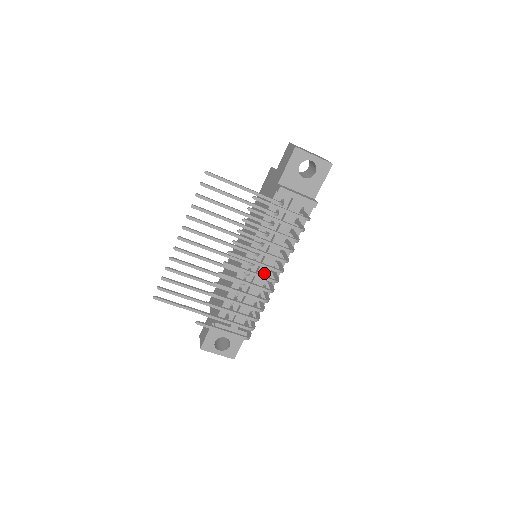
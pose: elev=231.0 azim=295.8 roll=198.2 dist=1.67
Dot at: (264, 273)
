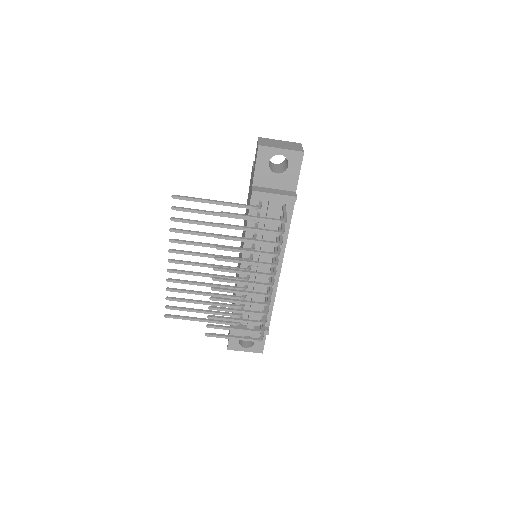
Dot at: occluded
